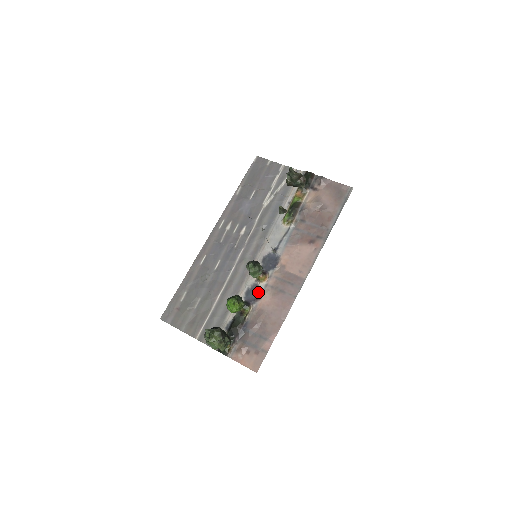
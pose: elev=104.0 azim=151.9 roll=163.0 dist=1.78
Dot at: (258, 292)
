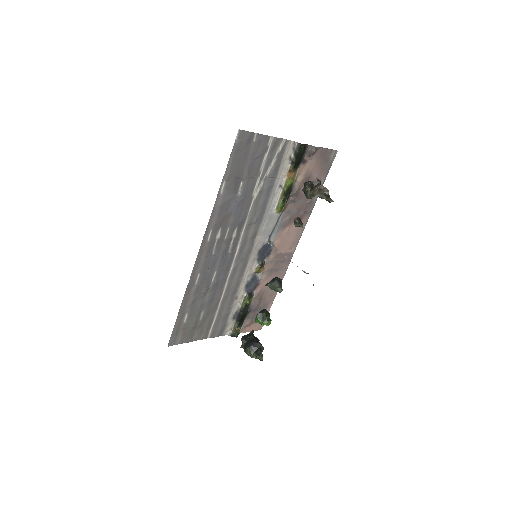
Dot at: (257, 280)
